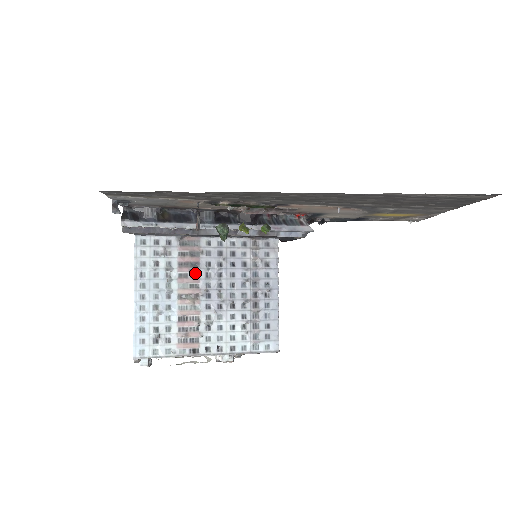
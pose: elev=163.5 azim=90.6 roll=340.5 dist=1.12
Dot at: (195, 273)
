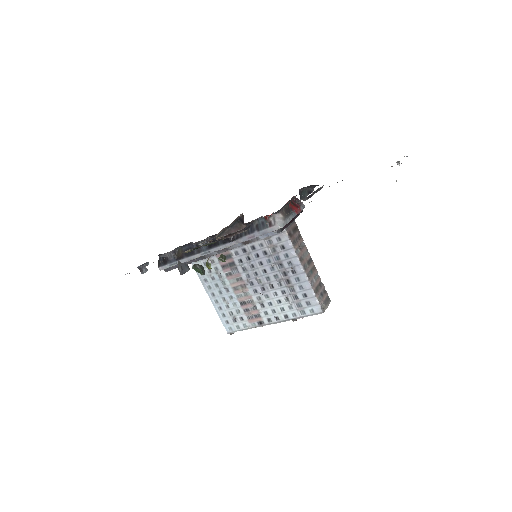
Dot at: (235, 270)
